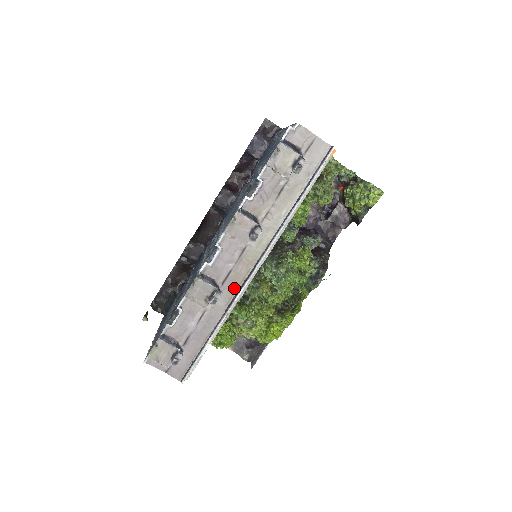
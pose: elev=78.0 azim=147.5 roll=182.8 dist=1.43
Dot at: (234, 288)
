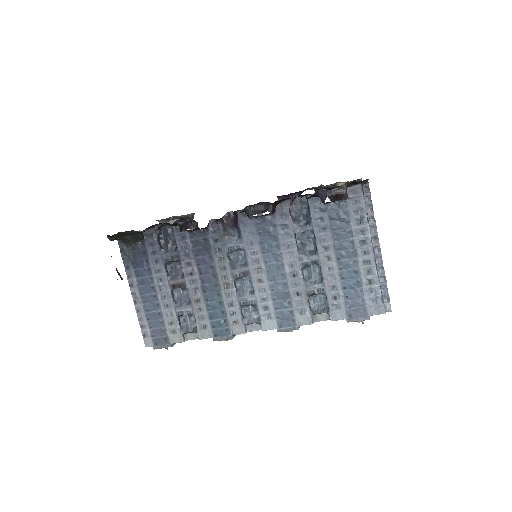
Dot at: occluded
